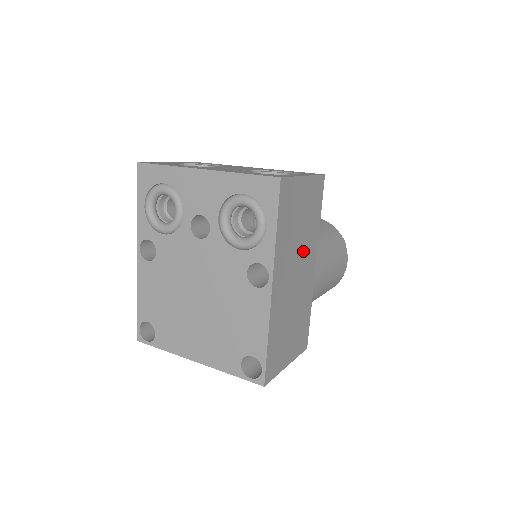
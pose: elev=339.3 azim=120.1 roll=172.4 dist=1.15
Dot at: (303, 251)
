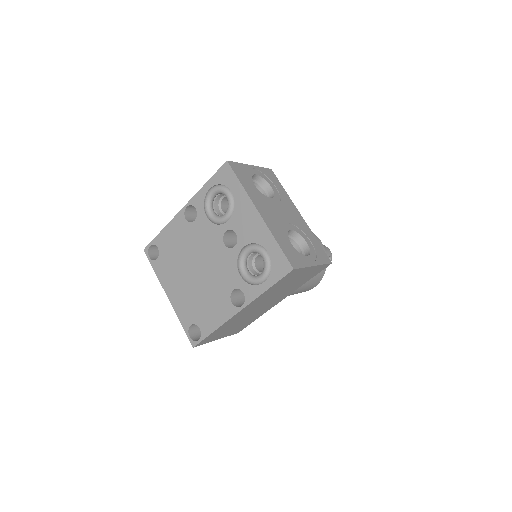
Dot at: (278, 296)
